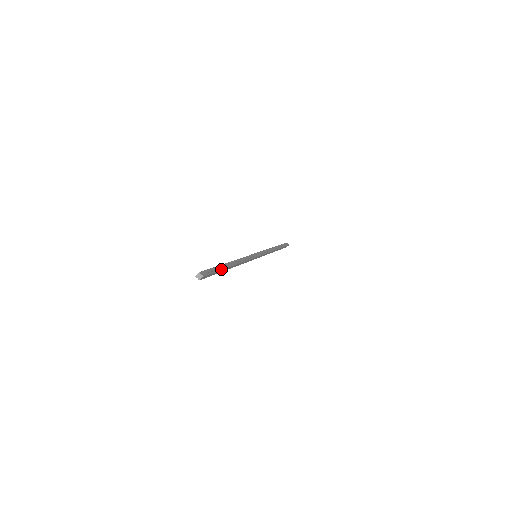
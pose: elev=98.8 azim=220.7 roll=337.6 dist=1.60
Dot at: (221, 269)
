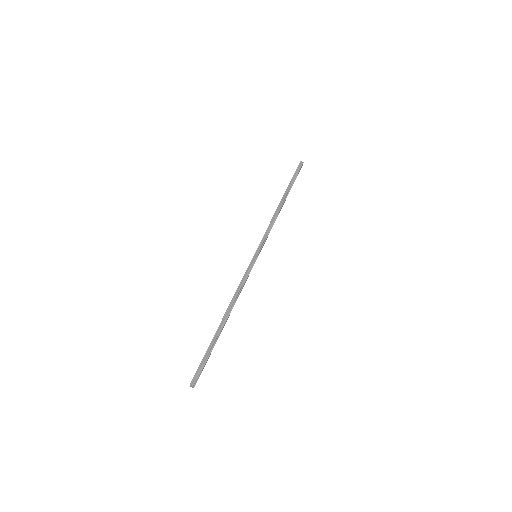
Dot at: (212, 348)
